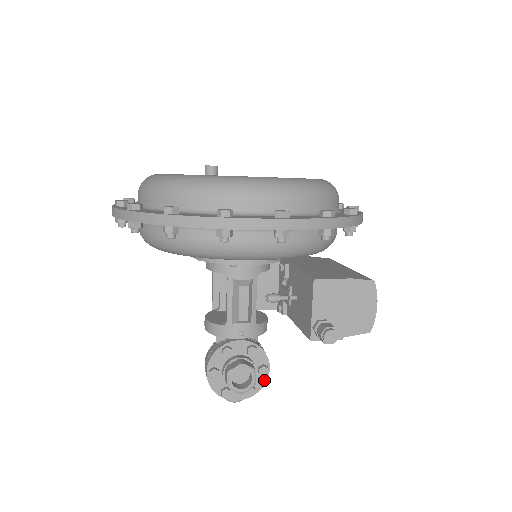
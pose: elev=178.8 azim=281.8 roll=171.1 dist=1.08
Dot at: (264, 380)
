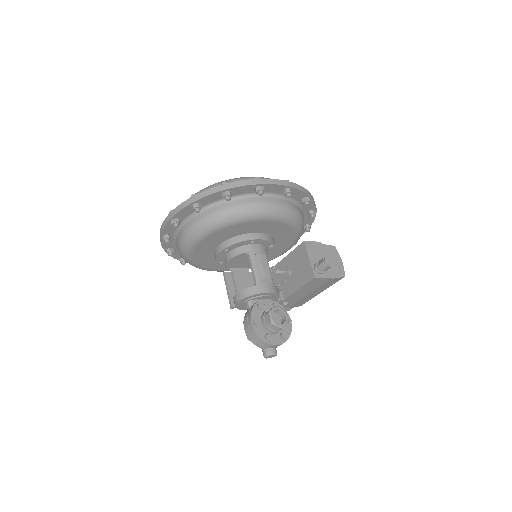
Dot at: (290, 329)
